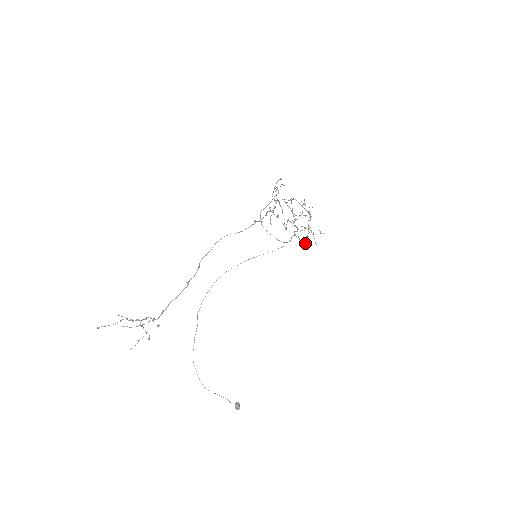
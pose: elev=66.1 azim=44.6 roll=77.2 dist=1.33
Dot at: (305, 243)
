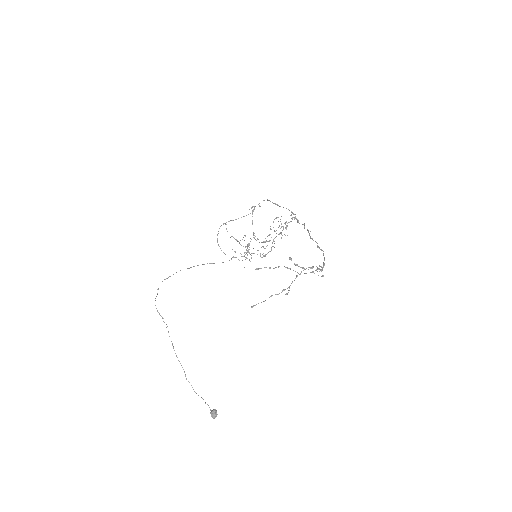
Dot at: occluded
